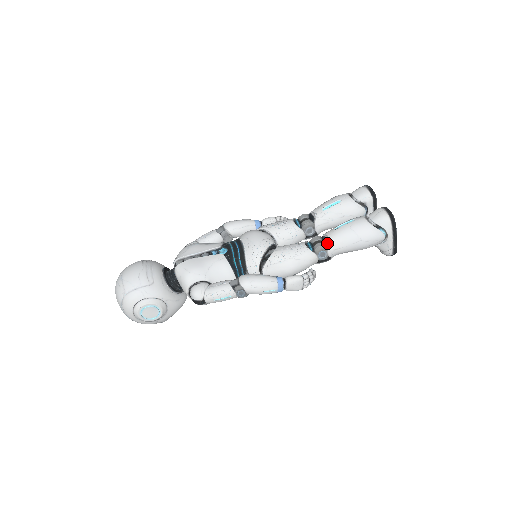
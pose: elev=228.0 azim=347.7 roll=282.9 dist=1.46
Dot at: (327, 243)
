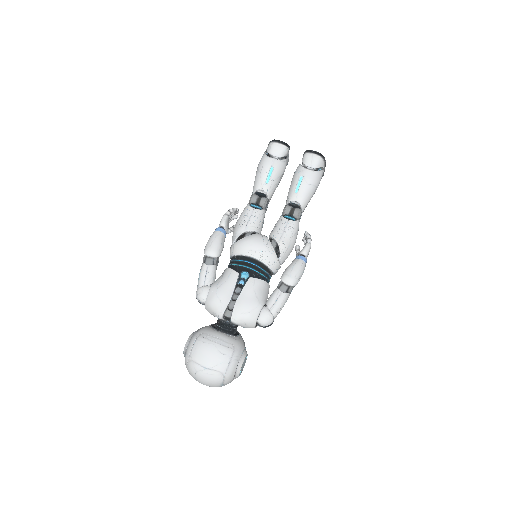
Dot at: (300, 206)
